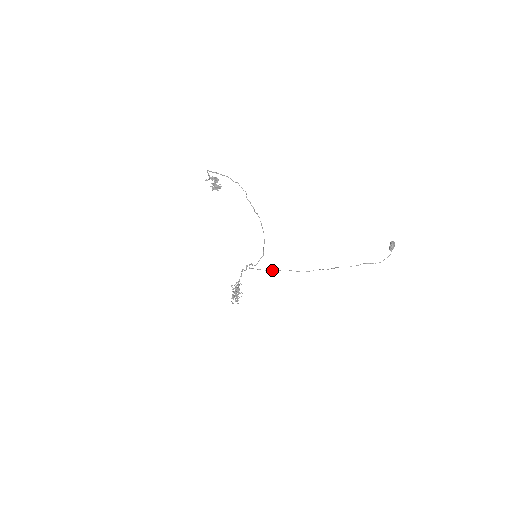
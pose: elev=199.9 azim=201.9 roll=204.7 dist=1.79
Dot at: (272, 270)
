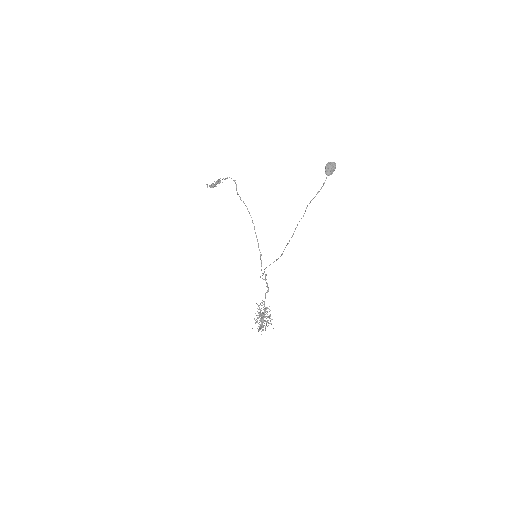
Dot at: (265, 268)
